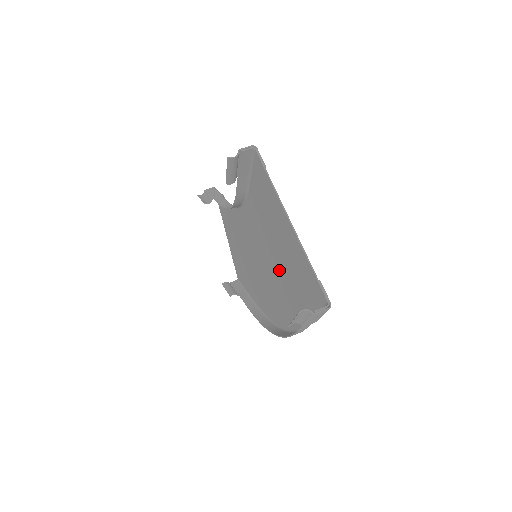
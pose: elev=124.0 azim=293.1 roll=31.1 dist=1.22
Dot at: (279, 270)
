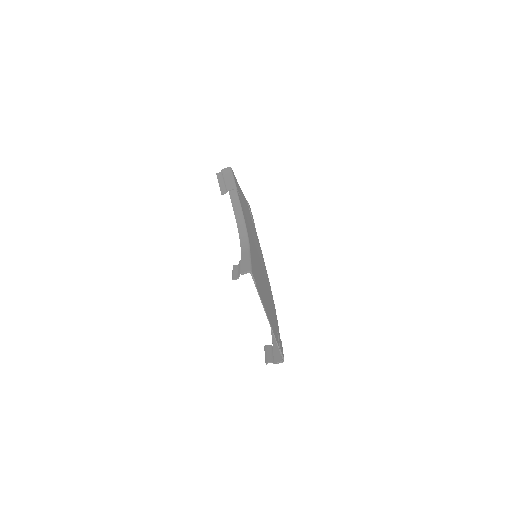
Dot at: occluded
